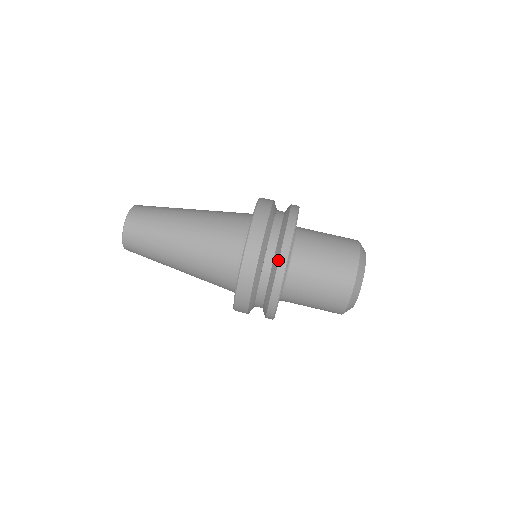
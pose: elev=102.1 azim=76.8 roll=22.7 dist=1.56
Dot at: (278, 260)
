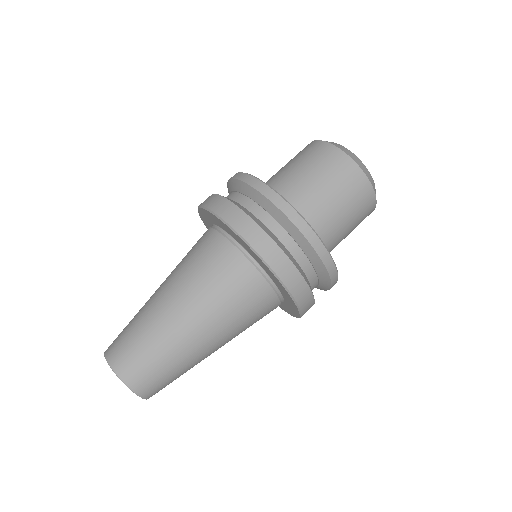
Dot at: (248, 186)
